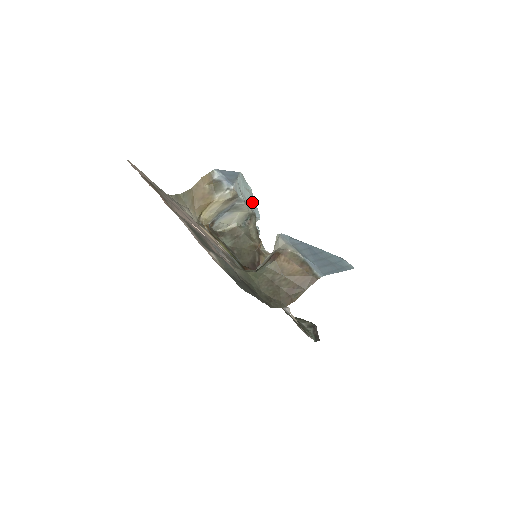
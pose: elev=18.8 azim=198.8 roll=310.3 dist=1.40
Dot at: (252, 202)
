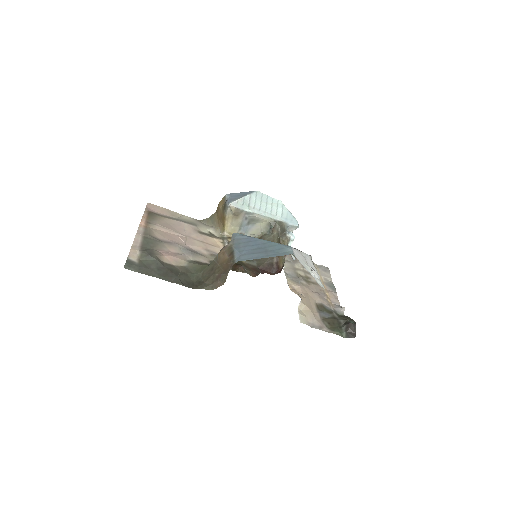
Dot at: (279, 213)
